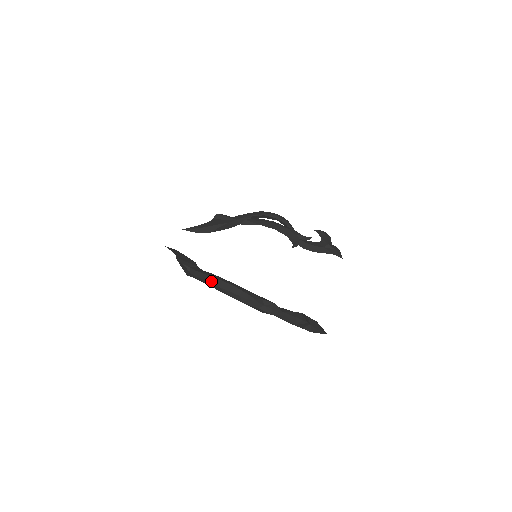
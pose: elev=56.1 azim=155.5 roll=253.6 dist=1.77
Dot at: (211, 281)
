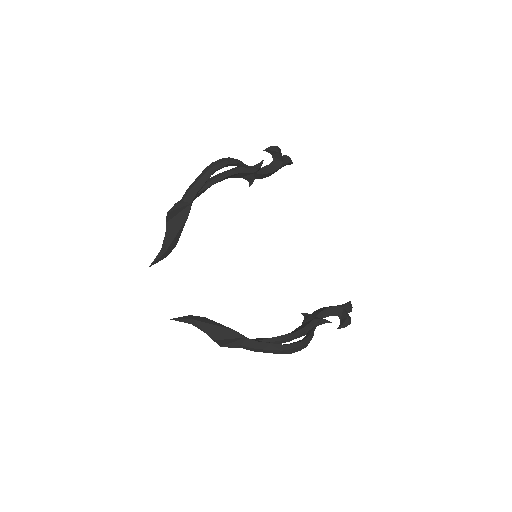
Dot at: (280, 353)
